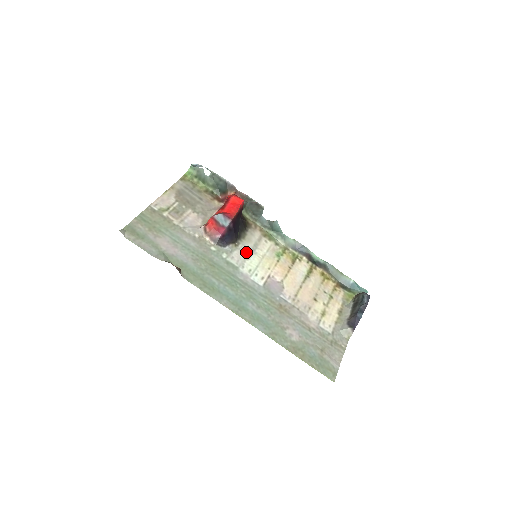
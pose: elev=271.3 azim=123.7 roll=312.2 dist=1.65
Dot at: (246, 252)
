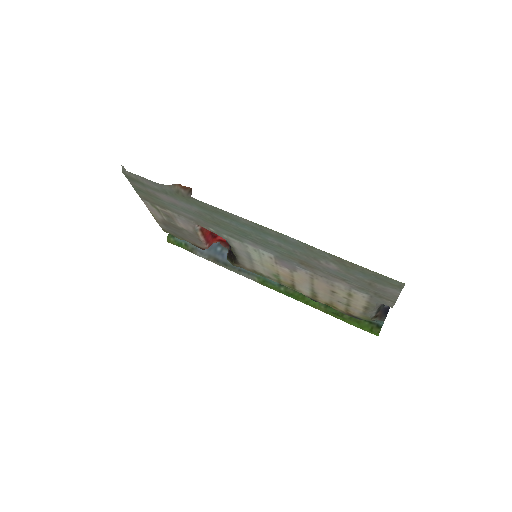
Dot at: (244, 253)
